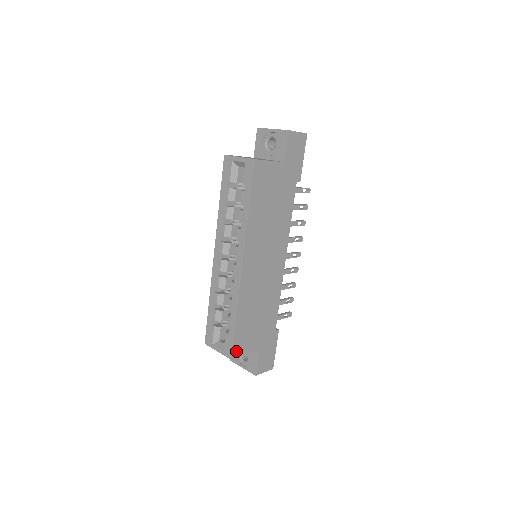
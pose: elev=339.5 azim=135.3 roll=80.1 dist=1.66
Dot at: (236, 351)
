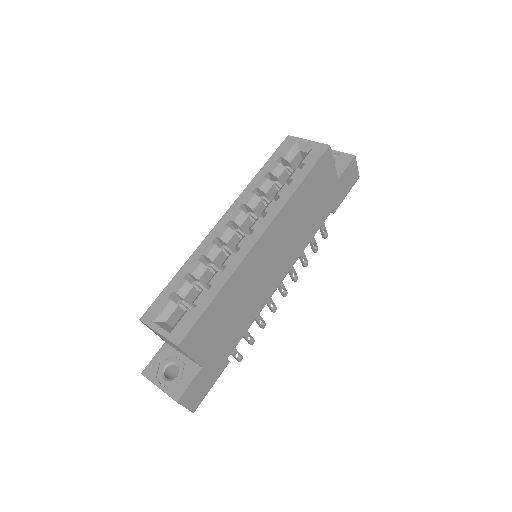
Dot at: (188, 340)
